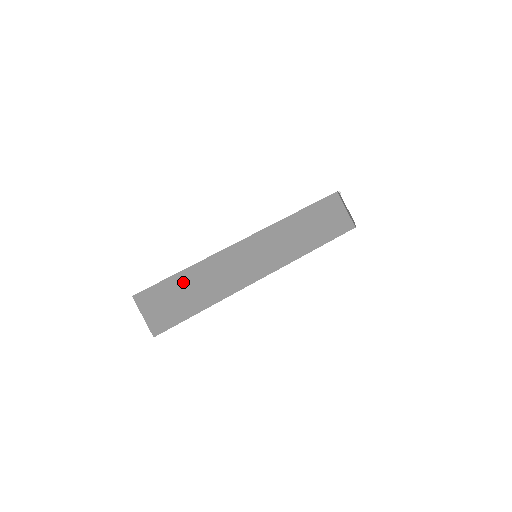
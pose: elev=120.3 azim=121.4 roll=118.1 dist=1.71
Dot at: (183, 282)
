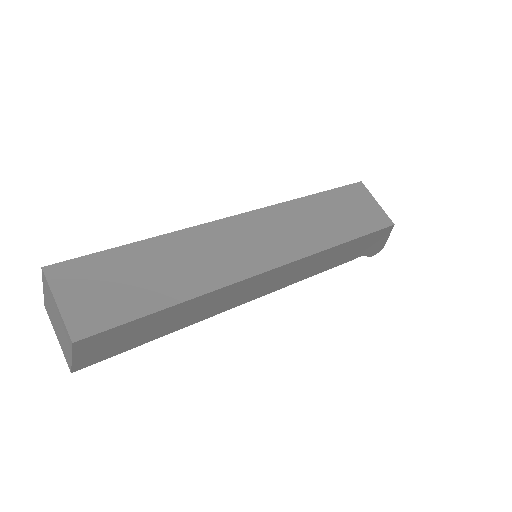
Dot at: (140, 258)
